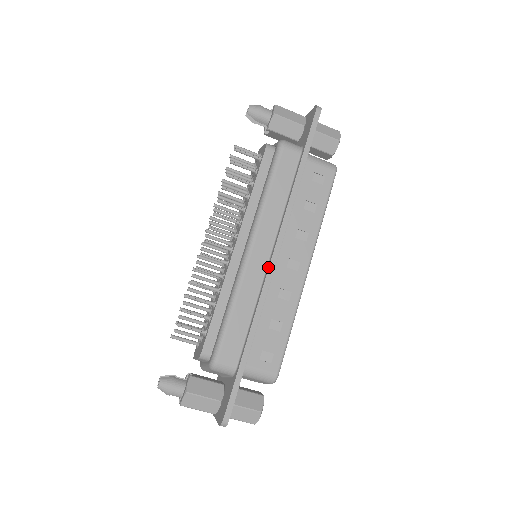
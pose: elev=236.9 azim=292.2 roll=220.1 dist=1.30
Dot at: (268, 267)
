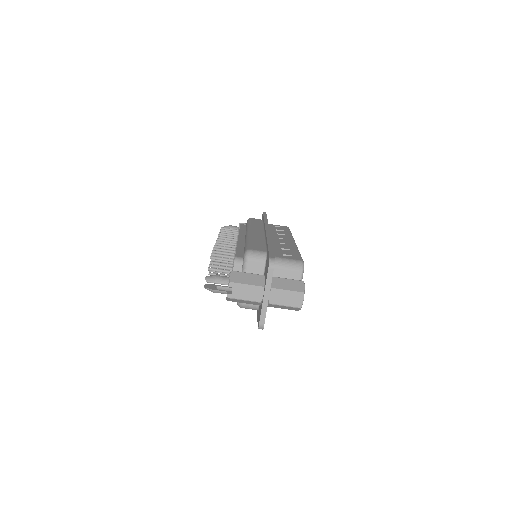
Dot at: (265, 231)
